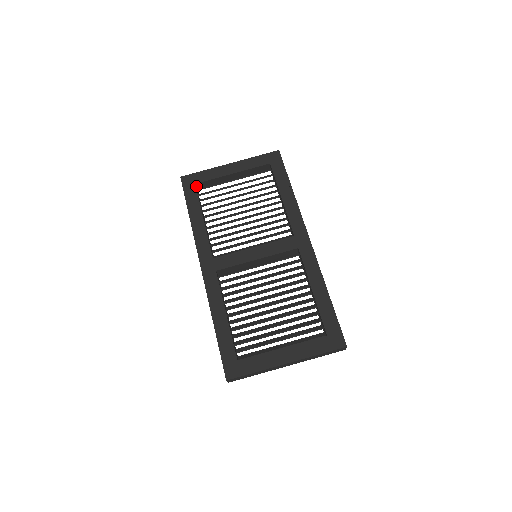
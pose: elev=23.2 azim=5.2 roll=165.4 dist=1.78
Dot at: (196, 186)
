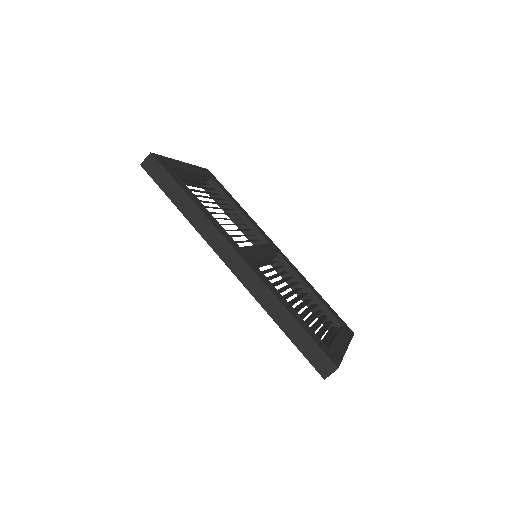
Dot at: occluded
